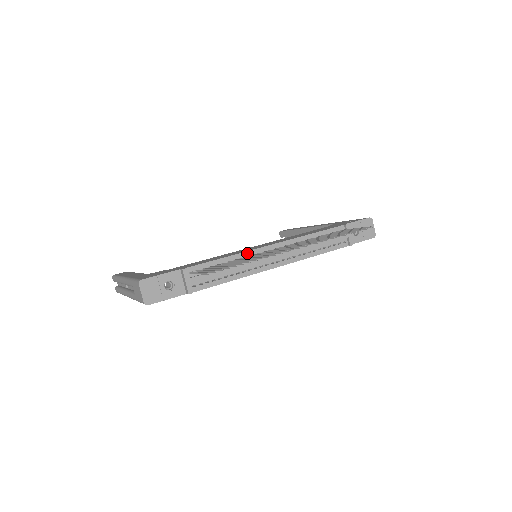
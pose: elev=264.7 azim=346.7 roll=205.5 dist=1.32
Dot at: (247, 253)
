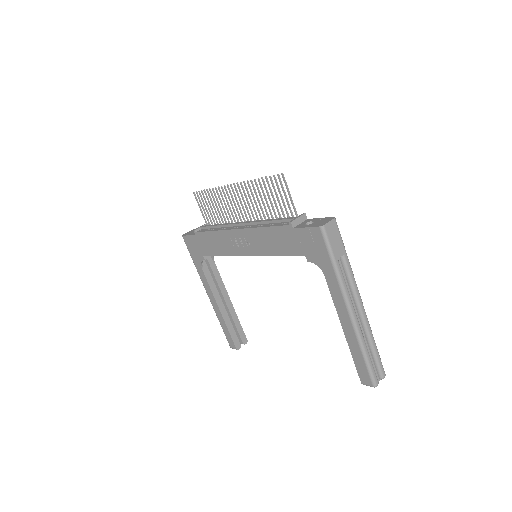
Dot at: occluded
